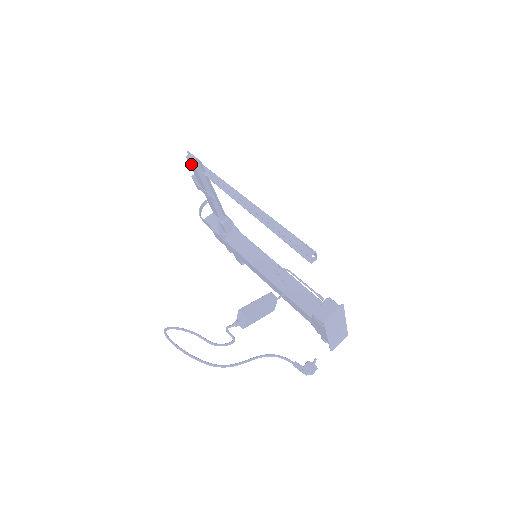
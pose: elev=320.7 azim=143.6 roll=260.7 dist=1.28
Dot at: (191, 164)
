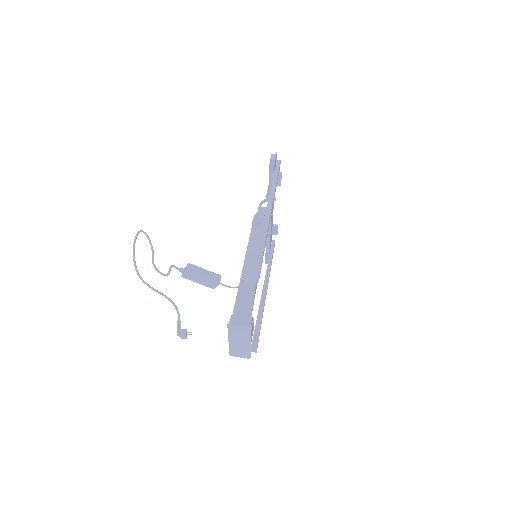
Dot at: occluded
